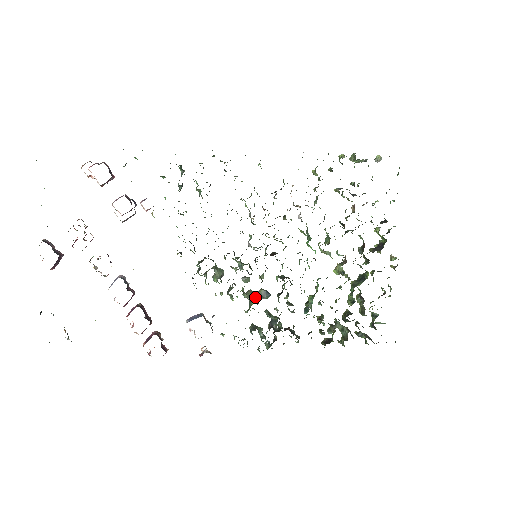
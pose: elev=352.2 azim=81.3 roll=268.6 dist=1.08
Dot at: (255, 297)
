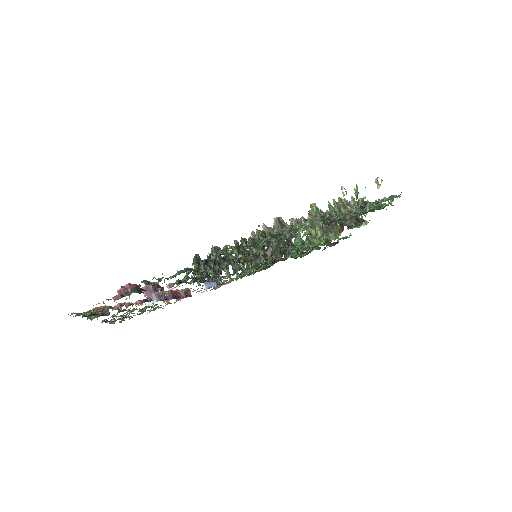
Dot at: occluded
